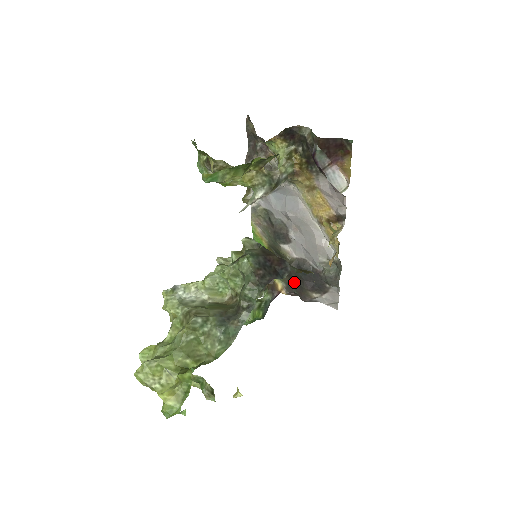
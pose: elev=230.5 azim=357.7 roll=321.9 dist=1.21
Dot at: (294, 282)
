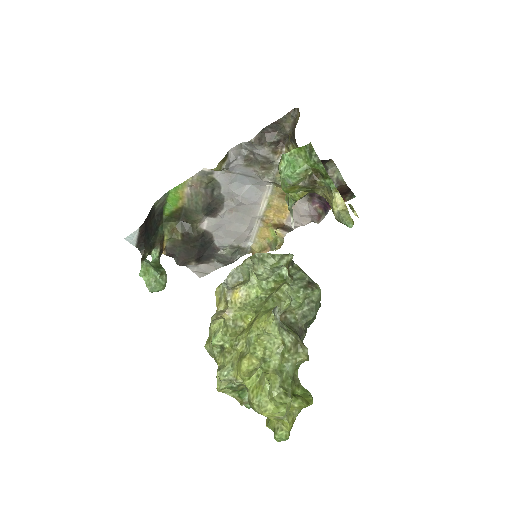
Dot at: (185, 248)
